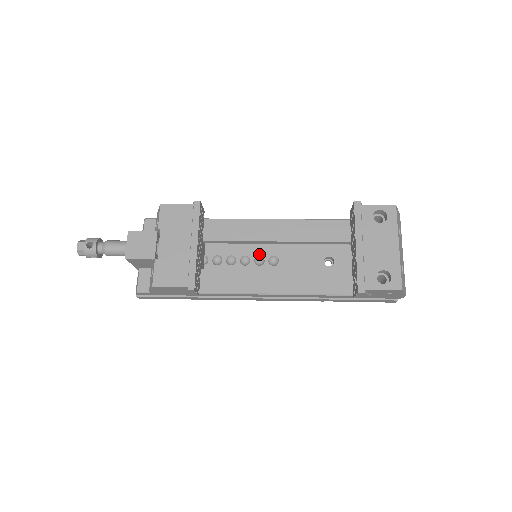
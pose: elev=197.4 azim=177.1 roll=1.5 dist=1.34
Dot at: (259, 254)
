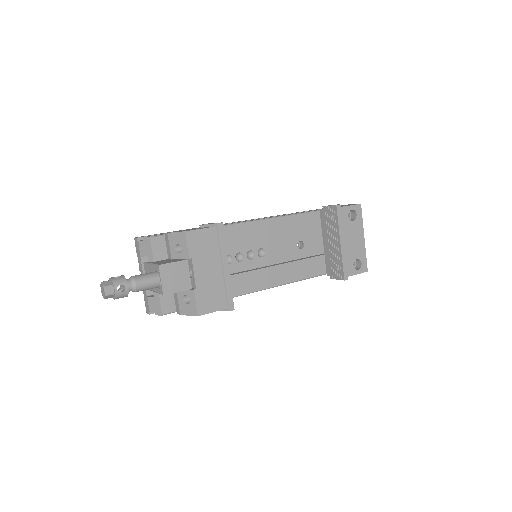
Dot at: (250, 249)
